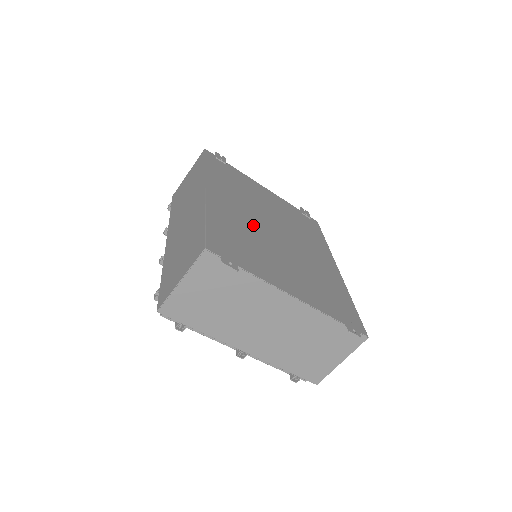
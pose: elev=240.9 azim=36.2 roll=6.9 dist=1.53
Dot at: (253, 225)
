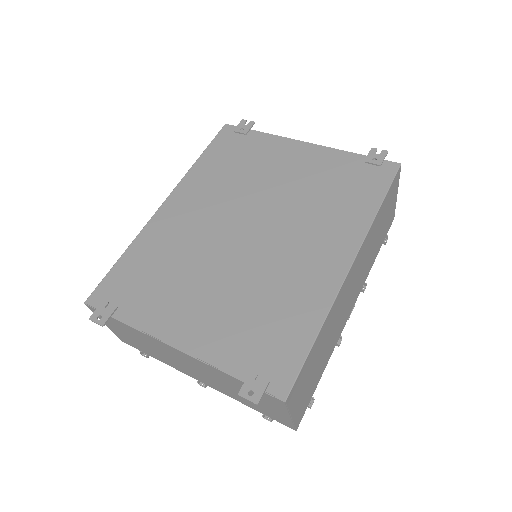
Dot at: (203, 237)
